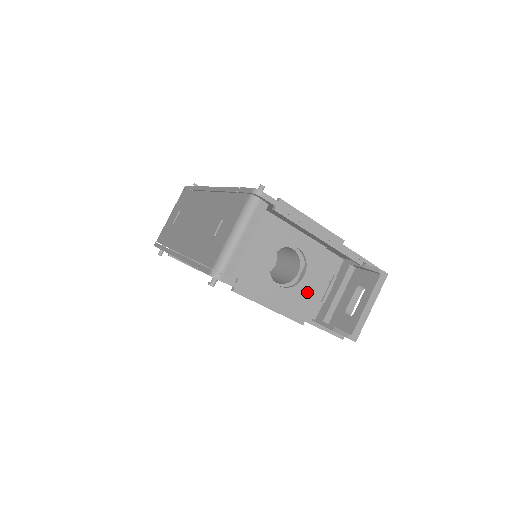
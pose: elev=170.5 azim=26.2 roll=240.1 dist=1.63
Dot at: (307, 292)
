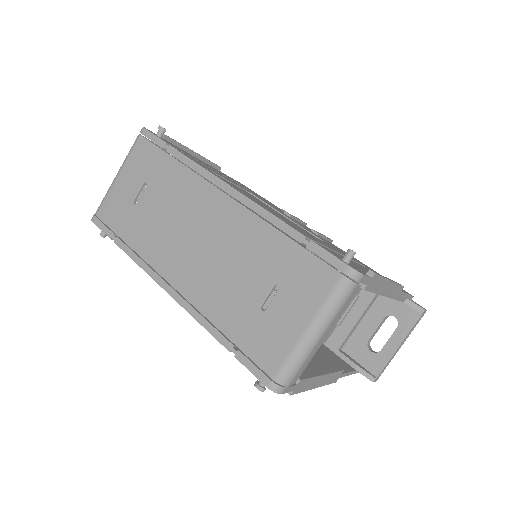
Dot at: occluded
